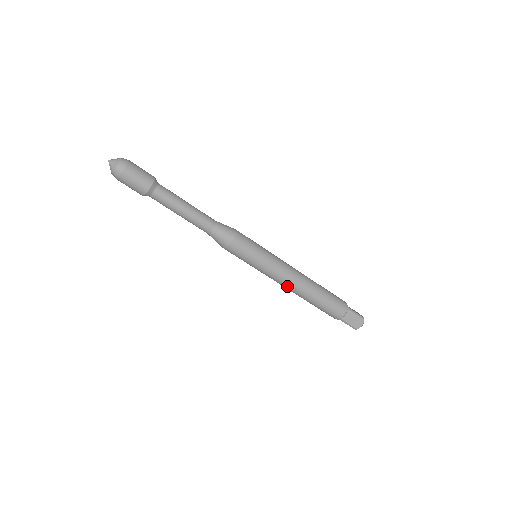
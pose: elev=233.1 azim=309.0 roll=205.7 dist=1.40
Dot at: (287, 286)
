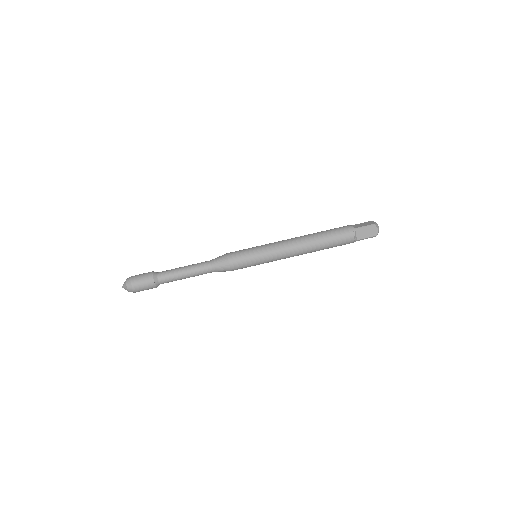
Dot at: occluded
